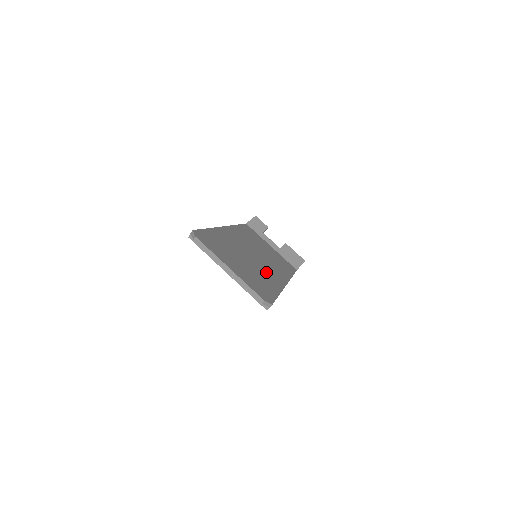
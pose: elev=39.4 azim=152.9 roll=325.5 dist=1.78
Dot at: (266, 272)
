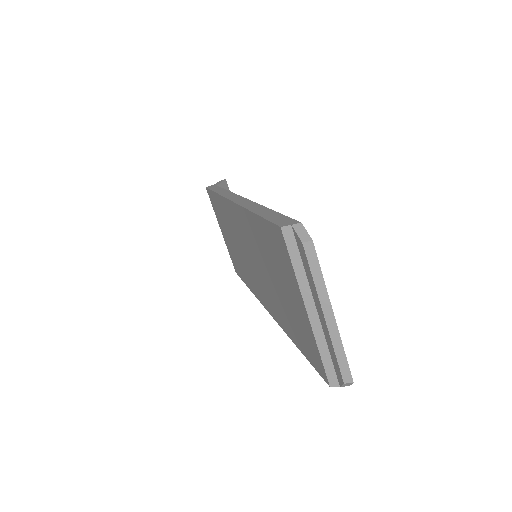
Dot at: occluded
